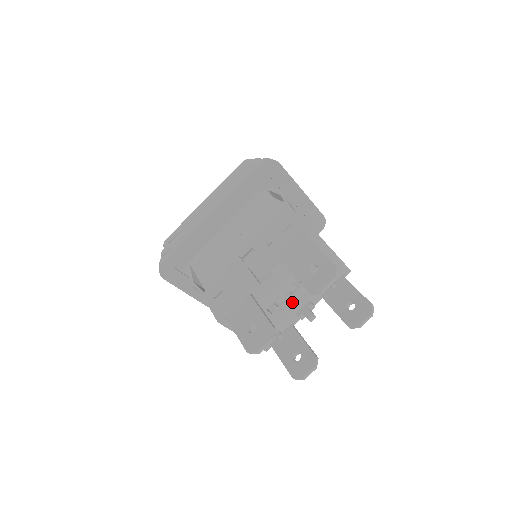
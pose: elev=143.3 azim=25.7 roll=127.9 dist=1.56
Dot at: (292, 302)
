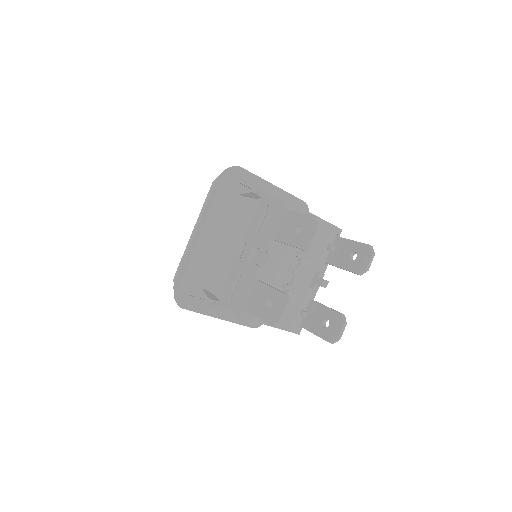
Dot at: (301, 277)
